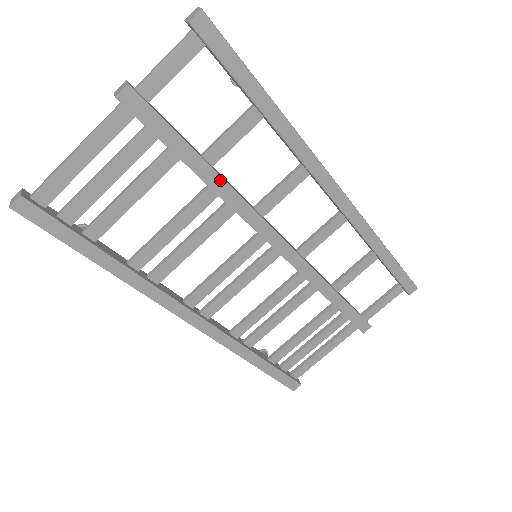
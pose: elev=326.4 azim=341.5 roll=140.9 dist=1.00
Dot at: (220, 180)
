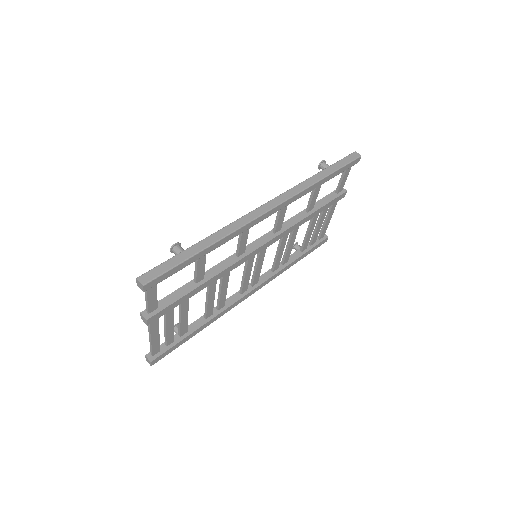
Dot at: (213, 278)
